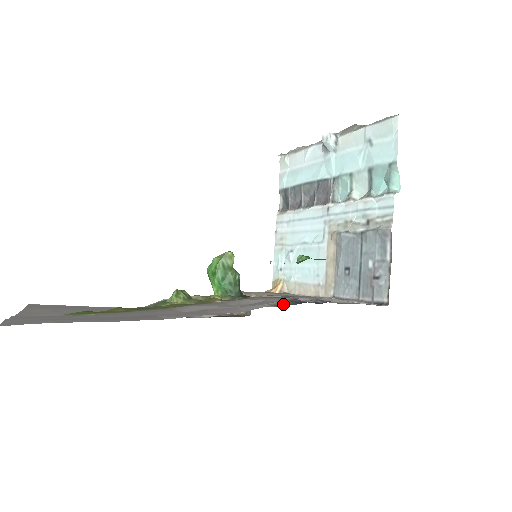
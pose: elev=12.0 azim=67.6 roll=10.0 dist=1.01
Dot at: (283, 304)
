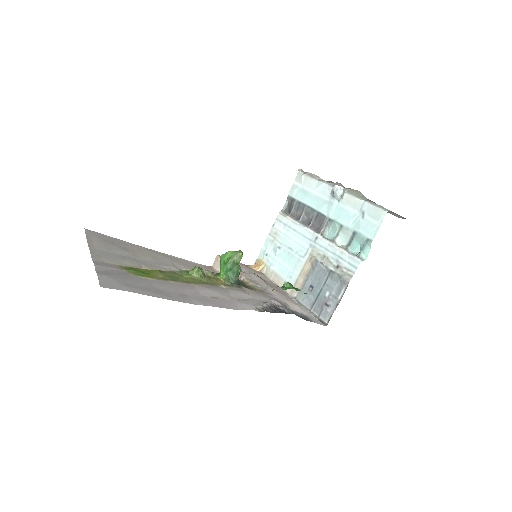
Dot at: occluded
